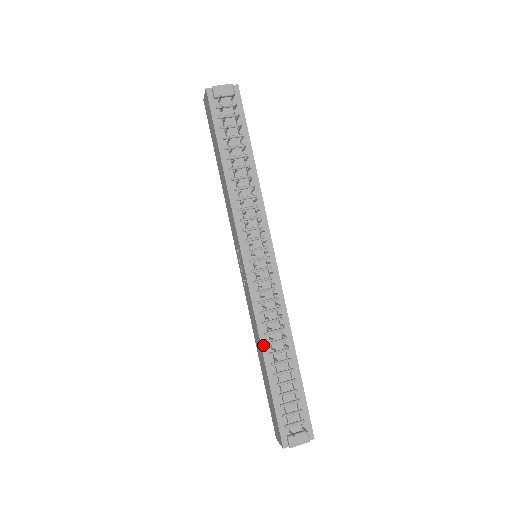
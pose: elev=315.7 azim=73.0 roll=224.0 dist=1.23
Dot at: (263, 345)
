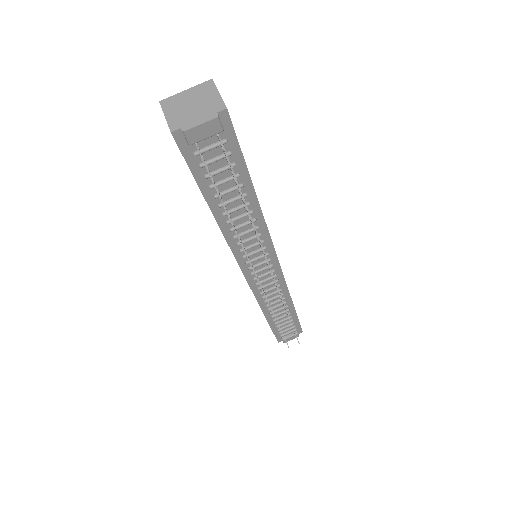
Dot at: (264, 311)
